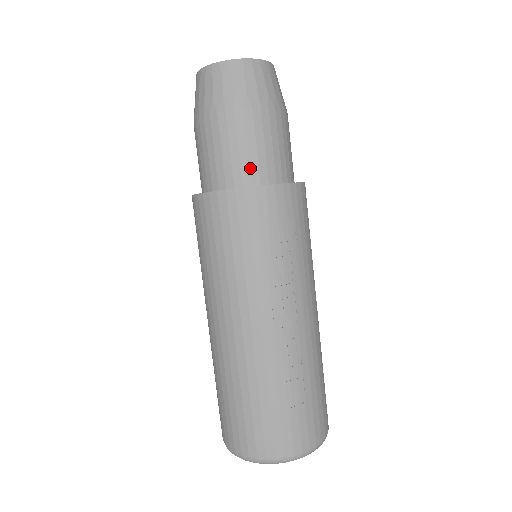
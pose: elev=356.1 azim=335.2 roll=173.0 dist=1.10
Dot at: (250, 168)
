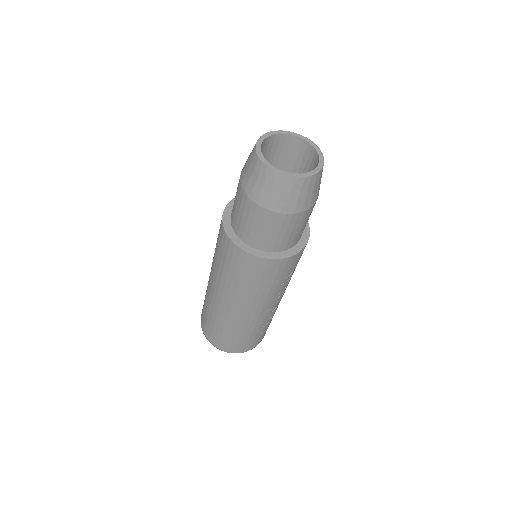
Dot at: (287, 242)
